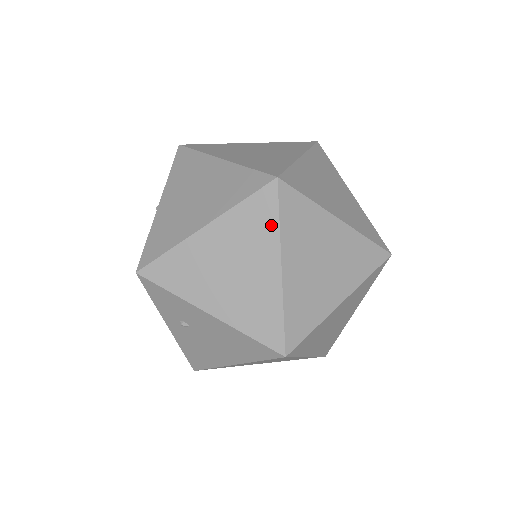
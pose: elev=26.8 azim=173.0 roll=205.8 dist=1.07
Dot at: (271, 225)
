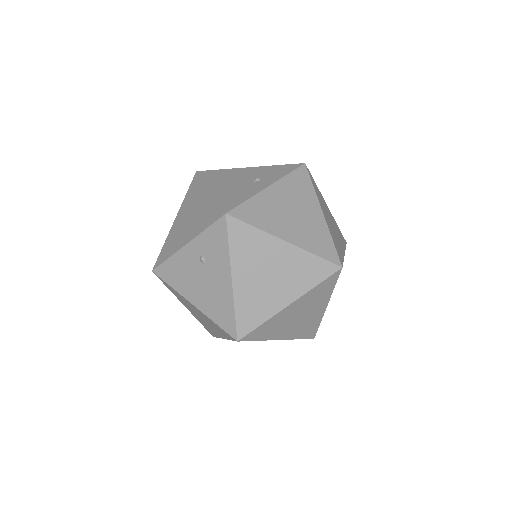
Dot at: (312, 282)
